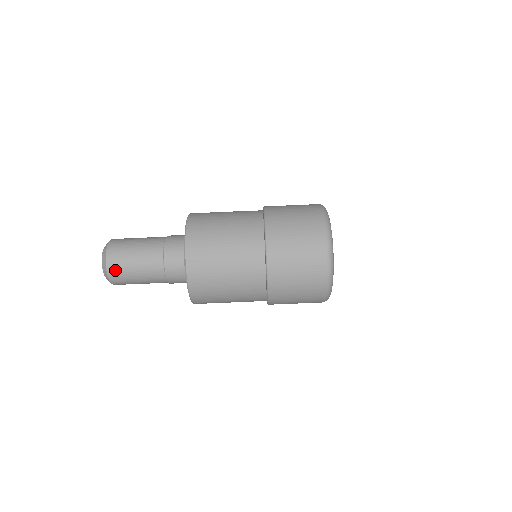
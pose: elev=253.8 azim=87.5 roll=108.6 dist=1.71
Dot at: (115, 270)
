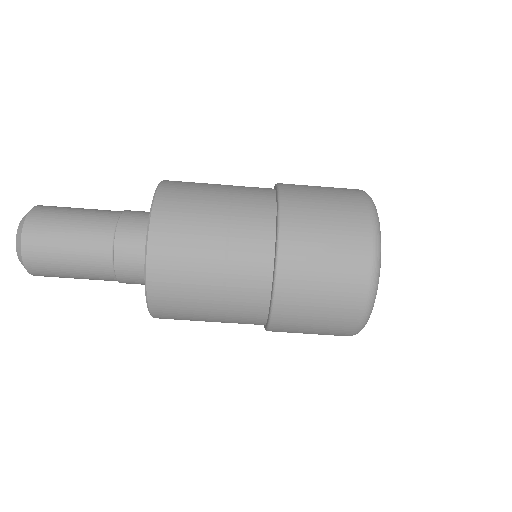
Dot at: (45, 276)
